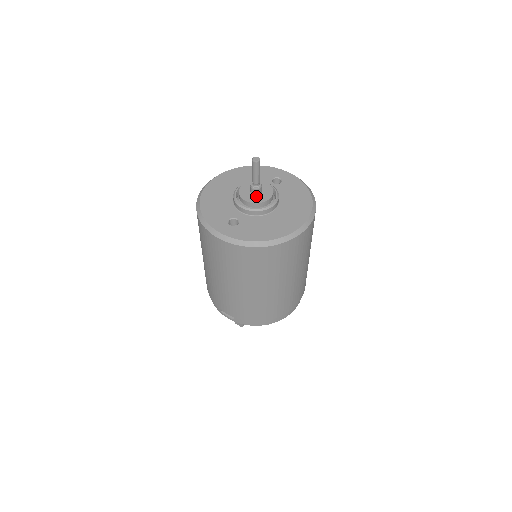
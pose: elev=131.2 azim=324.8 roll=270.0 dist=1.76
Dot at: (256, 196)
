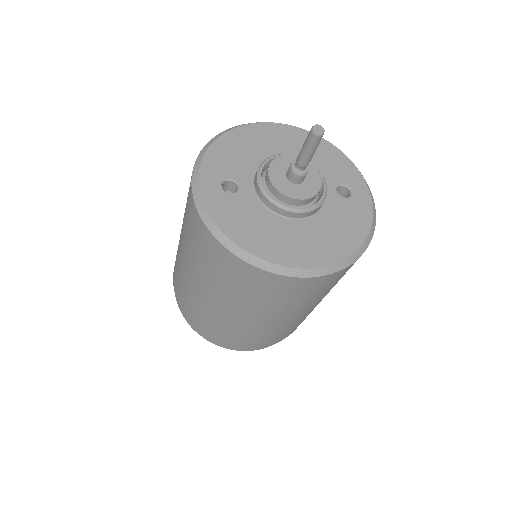
Dot at: (288, 181)
